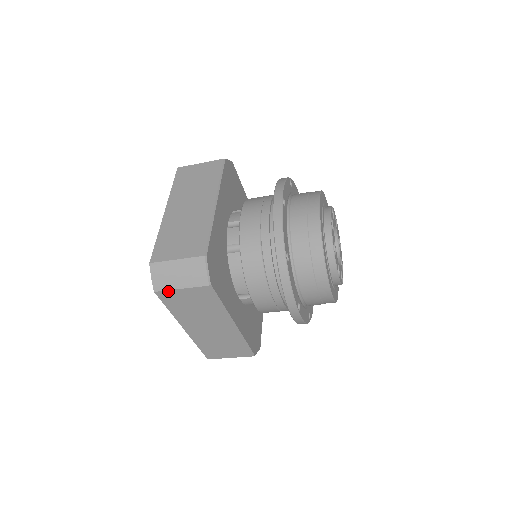
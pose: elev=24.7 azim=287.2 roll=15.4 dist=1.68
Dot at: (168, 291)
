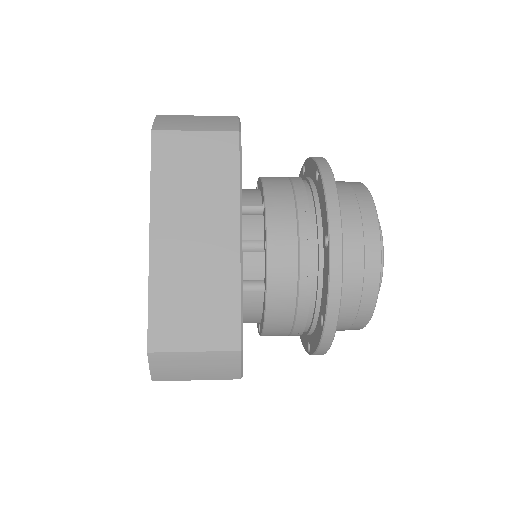
Dot at: (174, 380)
